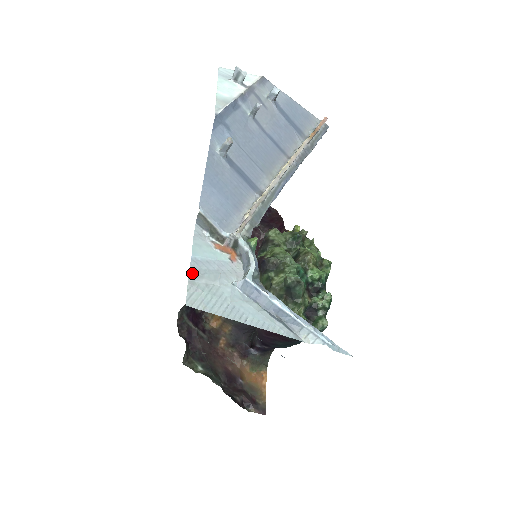
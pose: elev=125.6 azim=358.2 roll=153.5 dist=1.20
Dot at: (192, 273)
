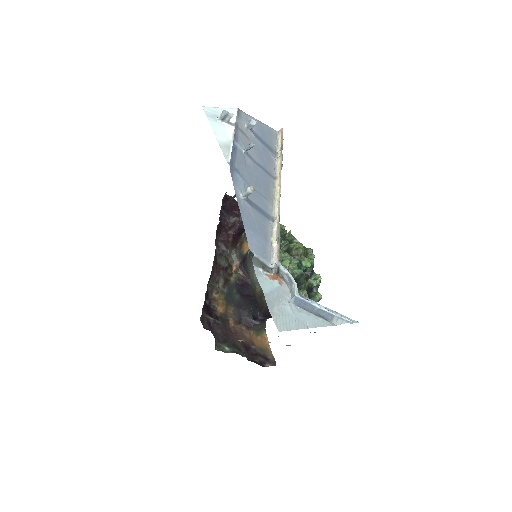
Dot at: (269, 305)
